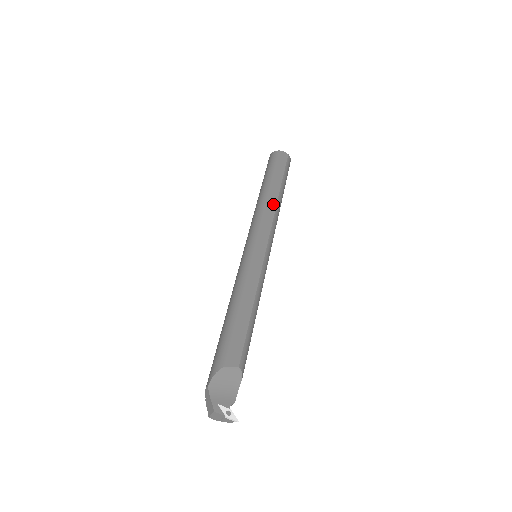
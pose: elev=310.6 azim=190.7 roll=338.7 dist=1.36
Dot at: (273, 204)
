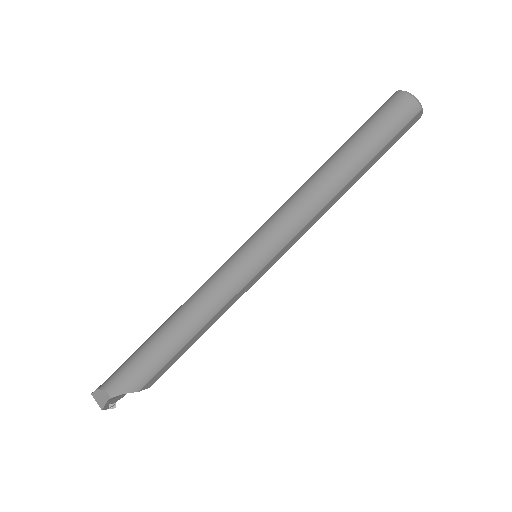
Dot at: (332, 204)
